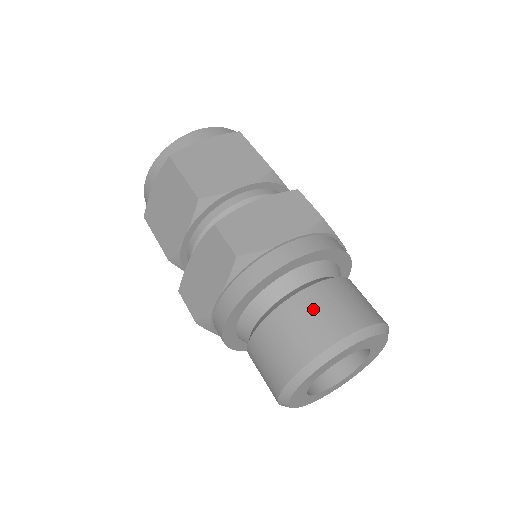
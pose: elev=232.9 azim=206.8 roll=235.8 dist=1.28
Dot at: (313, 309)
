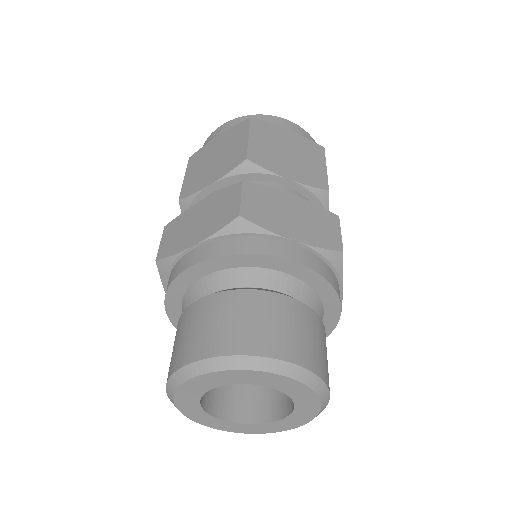
Dot at: (271, 314)
